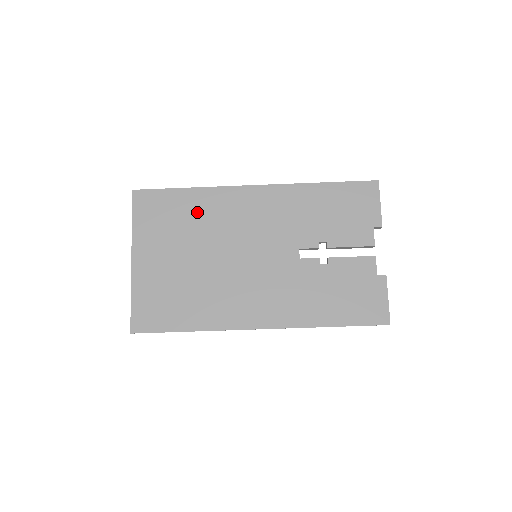
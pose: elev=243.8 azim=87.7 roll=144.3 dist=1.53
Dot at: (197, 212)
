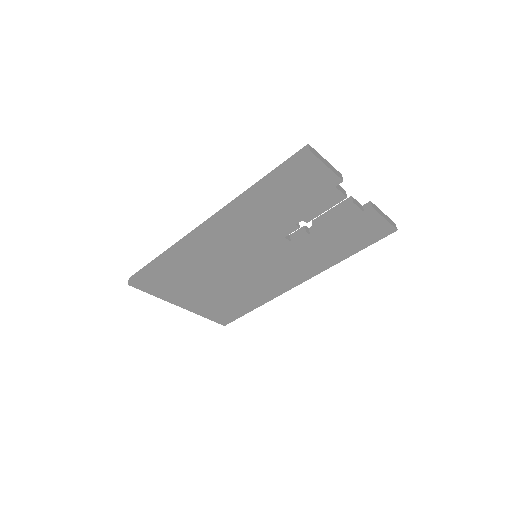
Dot at: (186, 267)
